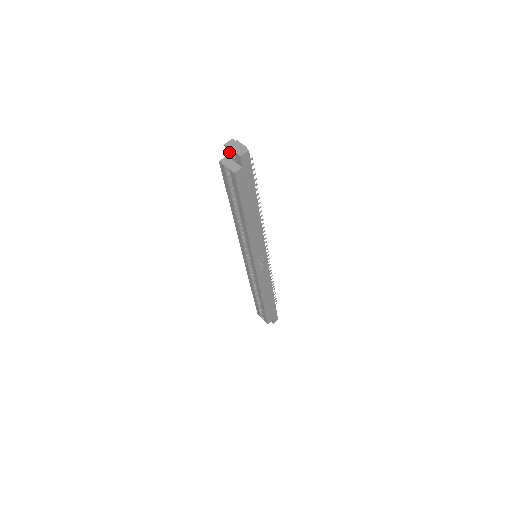
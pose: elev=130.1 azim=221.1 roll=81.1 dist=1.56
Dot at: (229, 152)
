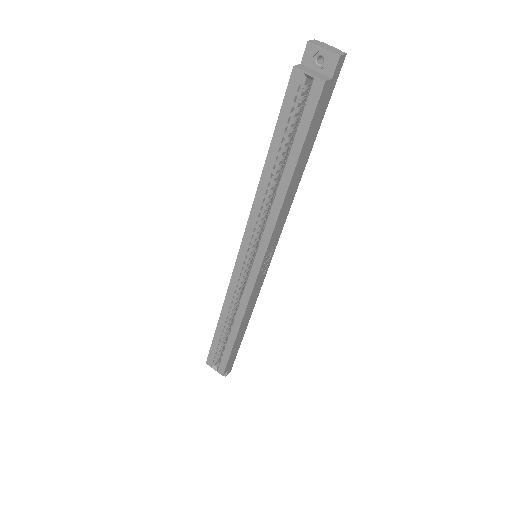
Dot at: (312, 54)
